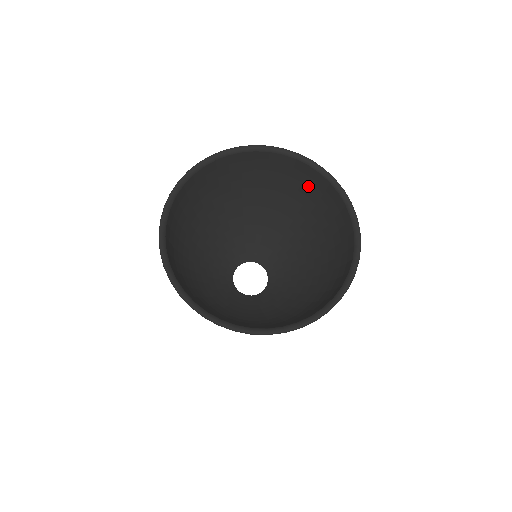
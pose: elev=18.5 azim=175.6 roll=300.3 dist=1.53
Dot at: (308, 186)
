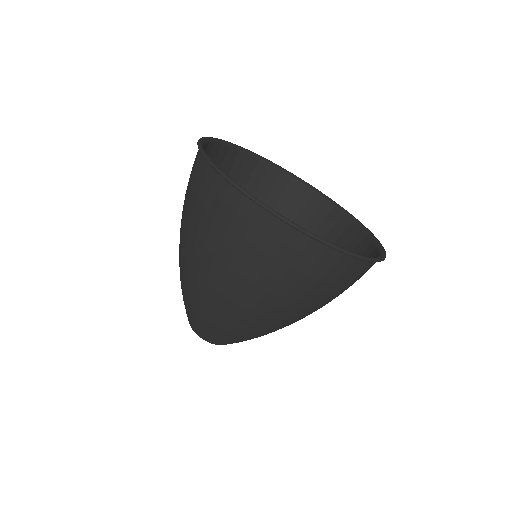
Dot at: (253, 186)
